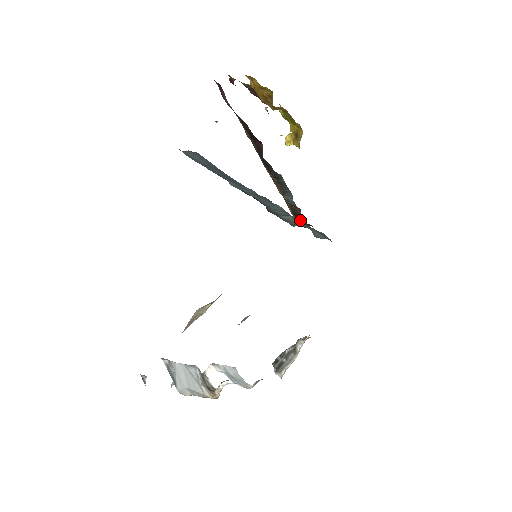
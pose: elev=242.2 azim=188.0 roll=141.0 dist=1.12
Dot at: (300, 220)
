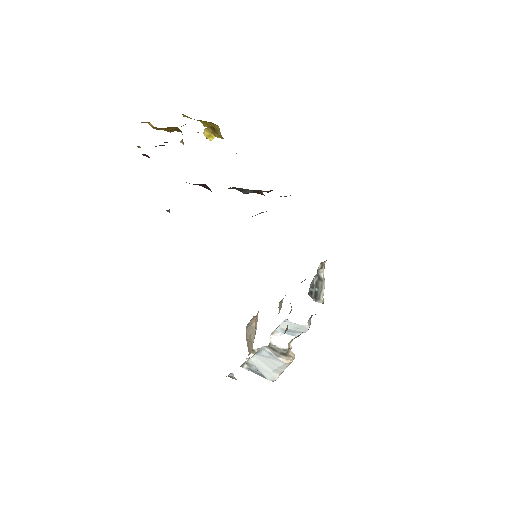
Dot at: (264, 195)
